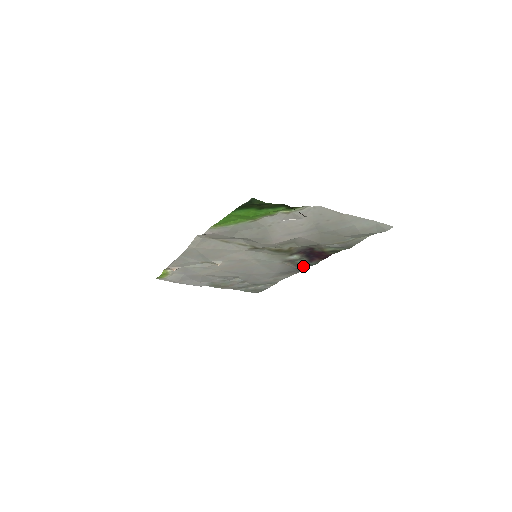
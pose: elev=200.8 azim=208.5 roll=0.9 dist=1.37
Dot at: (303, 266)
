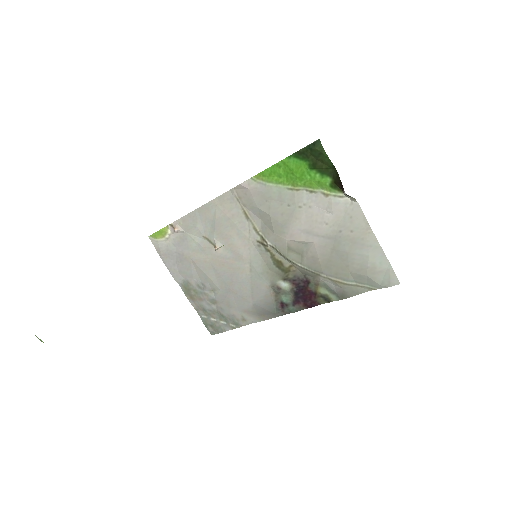
Dot at: (283, 308)
